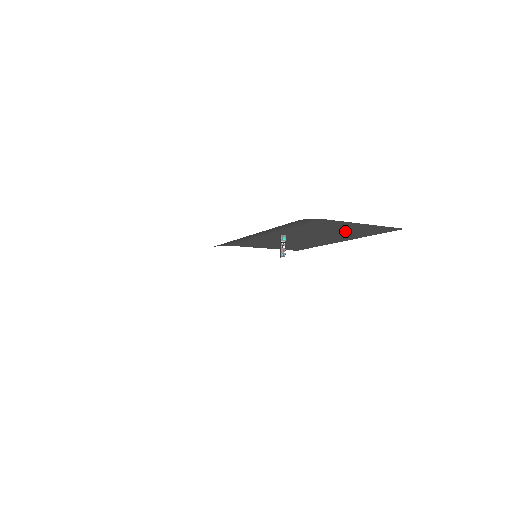
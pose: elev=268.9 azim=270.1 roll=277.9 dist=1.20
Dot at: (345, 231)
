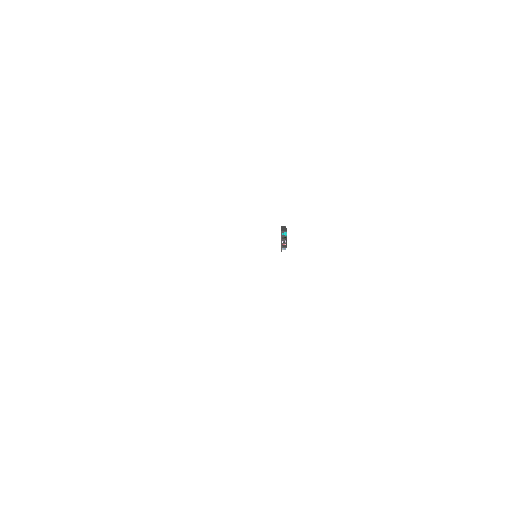
Dot at: occluded
